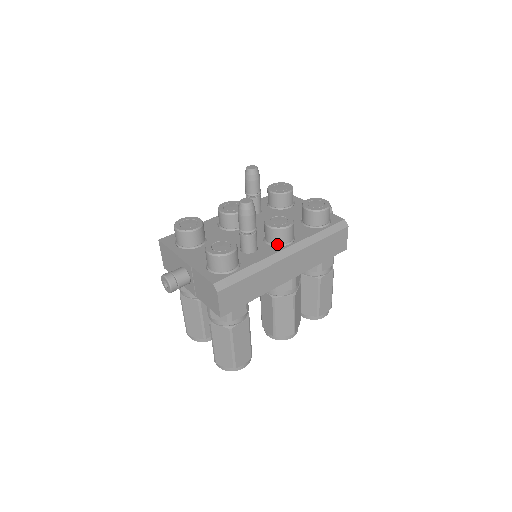
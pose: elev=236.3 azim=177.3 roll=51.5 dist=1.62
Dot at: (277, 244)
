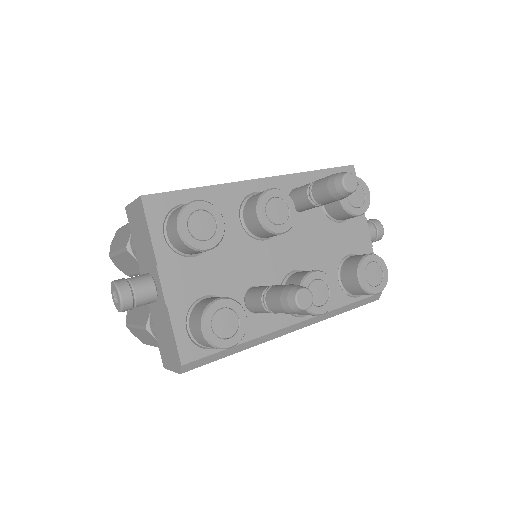
Dot at: occluded
